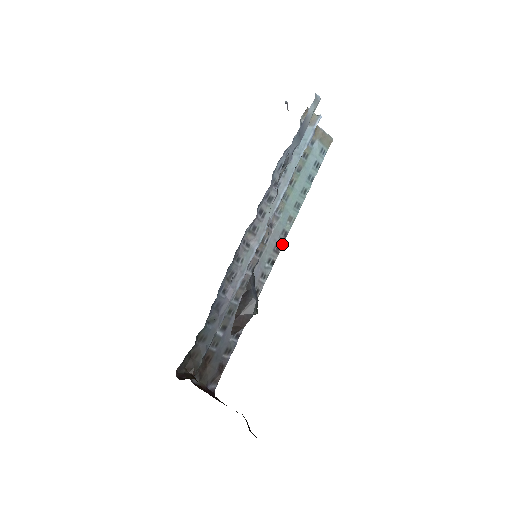
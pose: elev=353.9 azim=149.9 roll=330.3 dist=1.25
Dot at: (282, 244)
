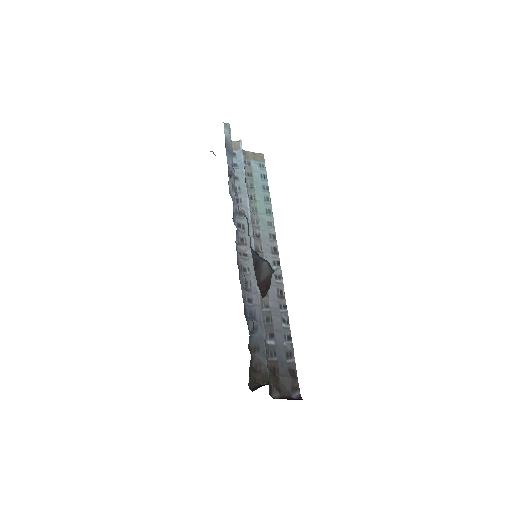
Dot at: (276, 245)
